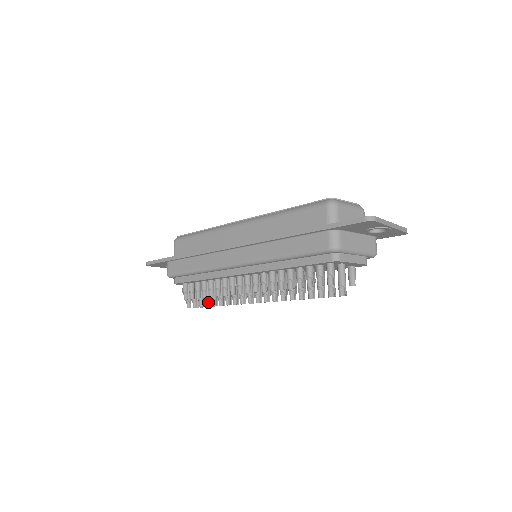
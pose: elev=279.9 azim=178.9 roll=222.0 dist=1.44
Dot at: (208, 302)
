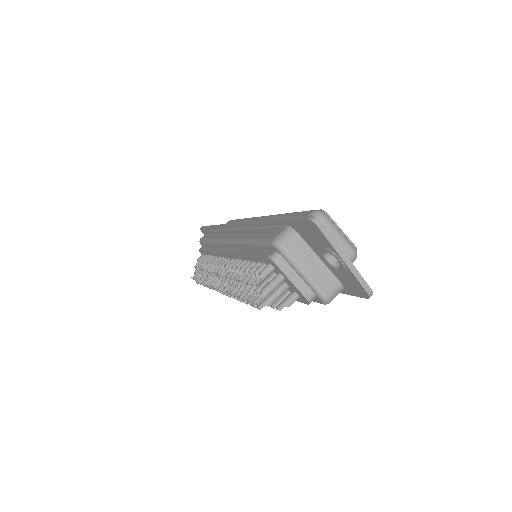
Dot at: occluded
